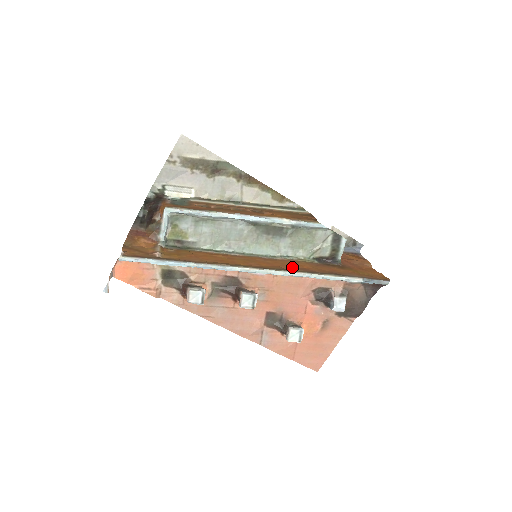
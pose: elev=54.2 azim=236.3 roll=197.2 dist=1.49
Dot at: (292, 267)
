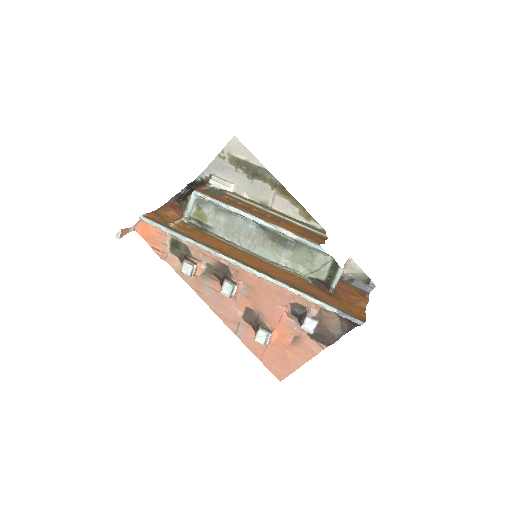
Dot at: (279, 276)
